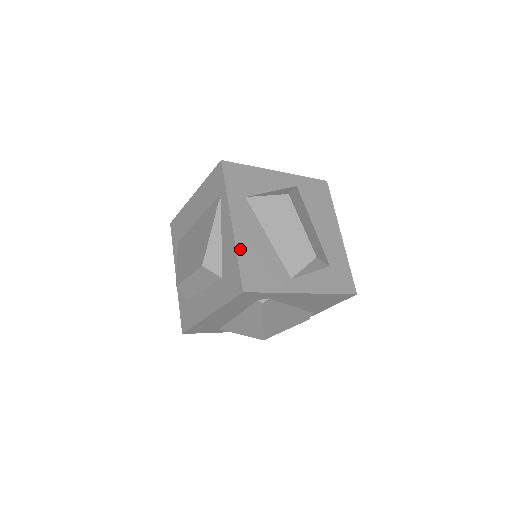
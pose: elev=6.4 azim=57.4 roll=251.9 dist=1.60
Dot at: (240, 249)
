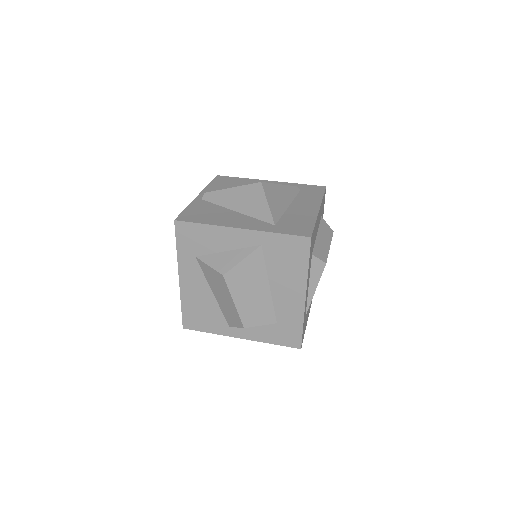
Dot at: (184, 299)
